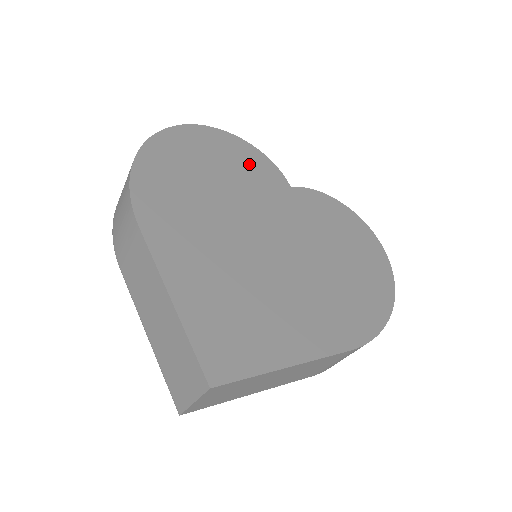
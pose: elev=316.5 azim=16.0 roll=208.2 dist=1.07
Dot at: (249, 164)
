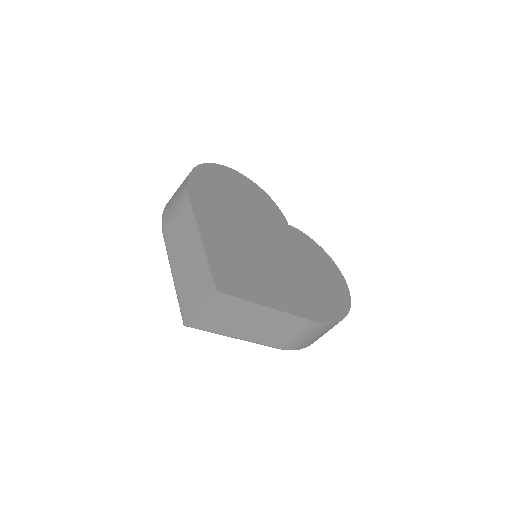
Dot at: (263, 202)
